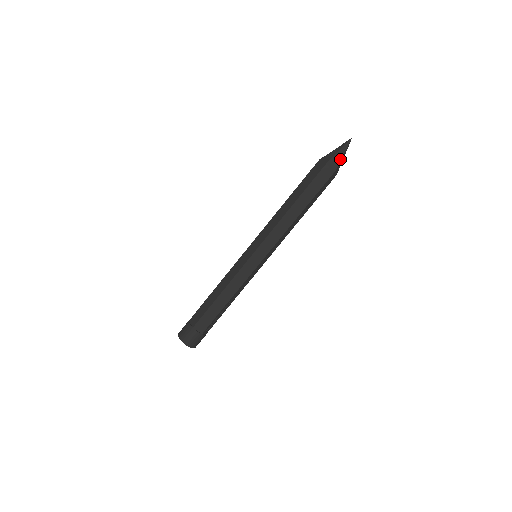
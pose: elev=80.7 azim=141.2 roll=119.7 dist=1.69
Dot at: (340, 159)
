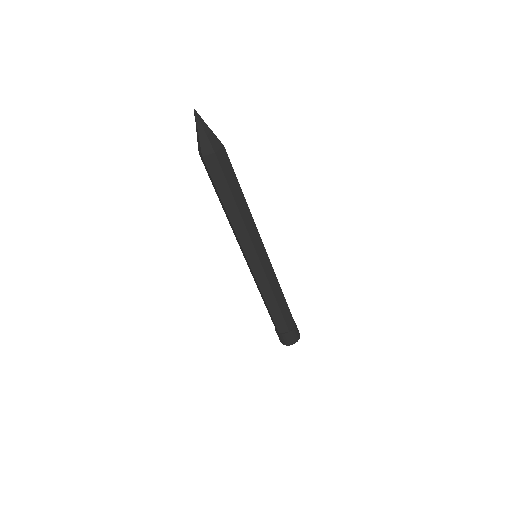
Dot at: (213, 134)
